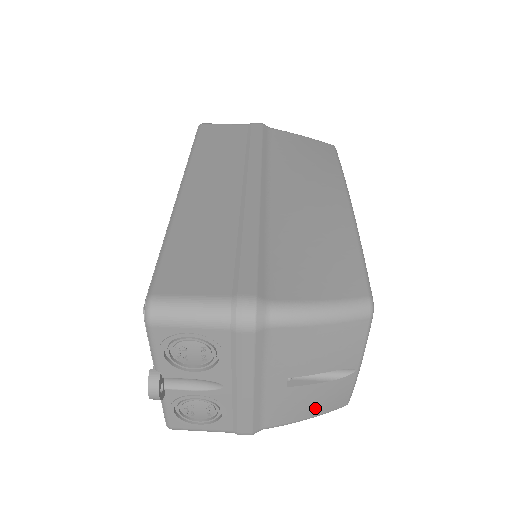
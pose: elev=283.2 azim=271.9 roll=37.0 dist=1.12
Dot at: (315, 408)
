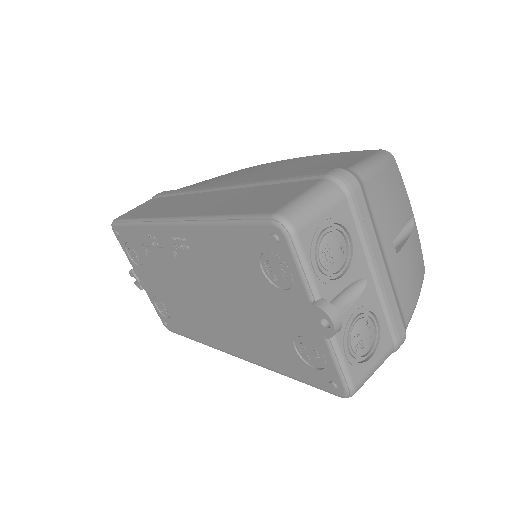
Dot at: (417, 277)
